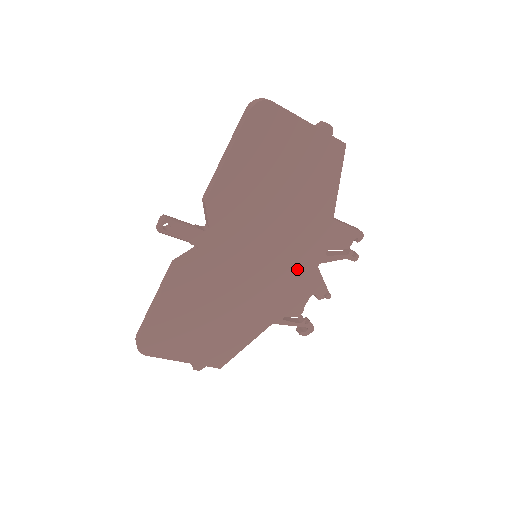
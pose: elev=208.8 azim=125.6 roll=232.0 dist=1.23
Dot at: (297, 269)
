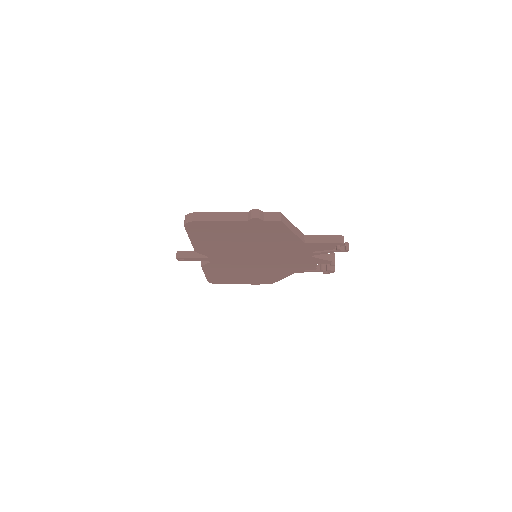
Dot at: (293, 259)
